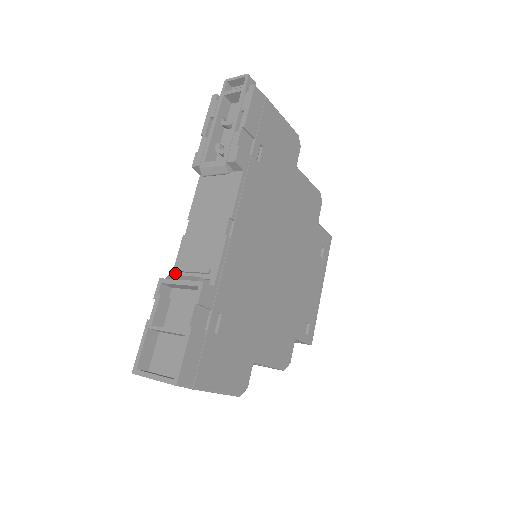
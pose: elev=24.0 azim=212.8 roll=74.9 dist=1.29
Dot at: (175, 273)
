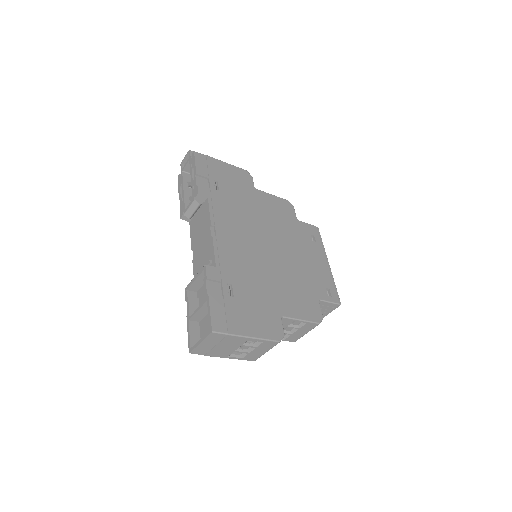
Dot at: occluded
